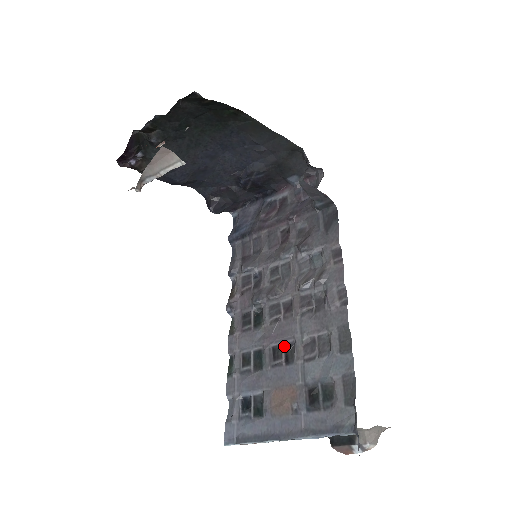
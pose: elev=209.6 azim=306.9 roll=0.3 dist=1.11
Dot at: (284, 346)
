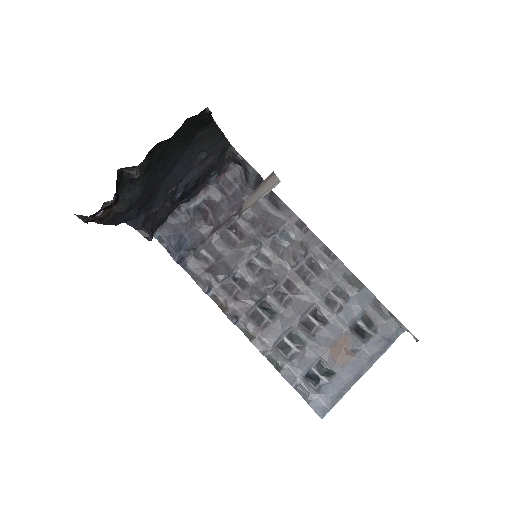
Dot at: (311, 315)
